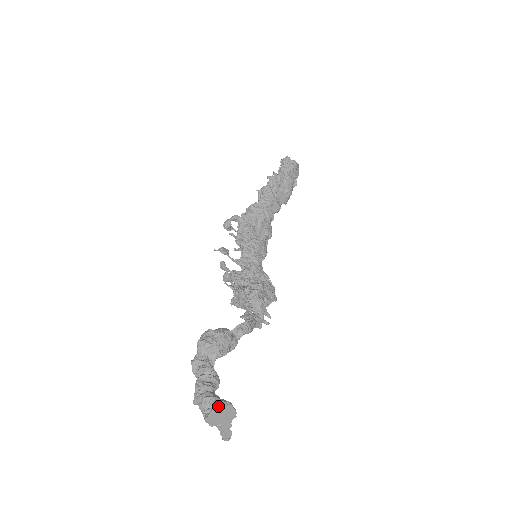
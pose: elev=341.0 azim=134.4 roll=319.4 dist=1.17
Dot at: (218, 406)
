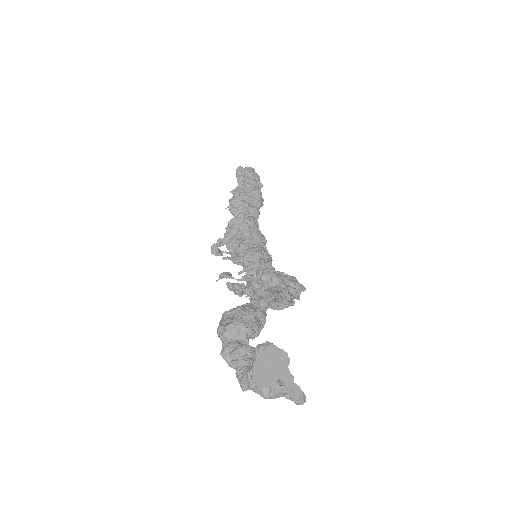
Dot at: (257, 355)
